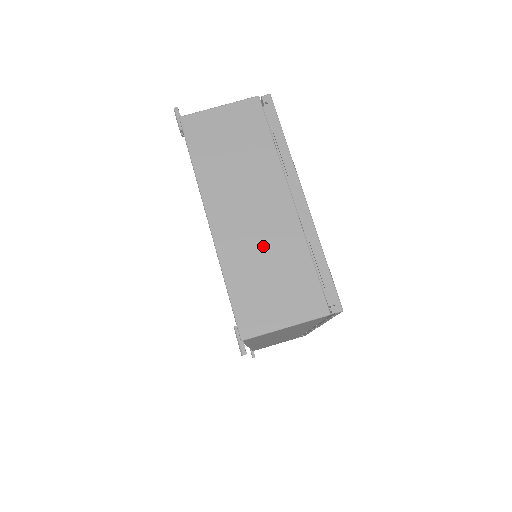
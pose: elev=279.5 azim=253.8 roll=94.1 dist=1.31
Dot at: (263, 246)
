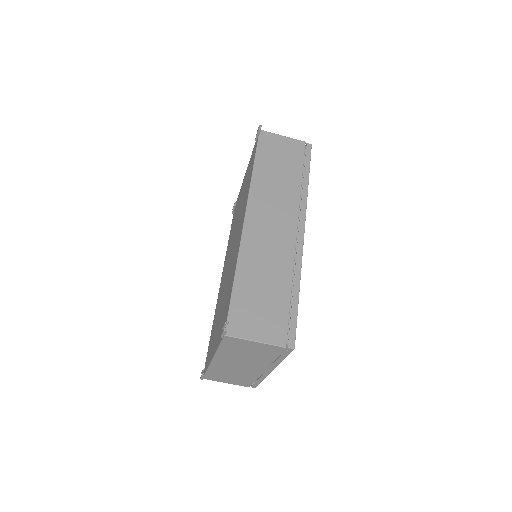
Dot at: (235, 372)
